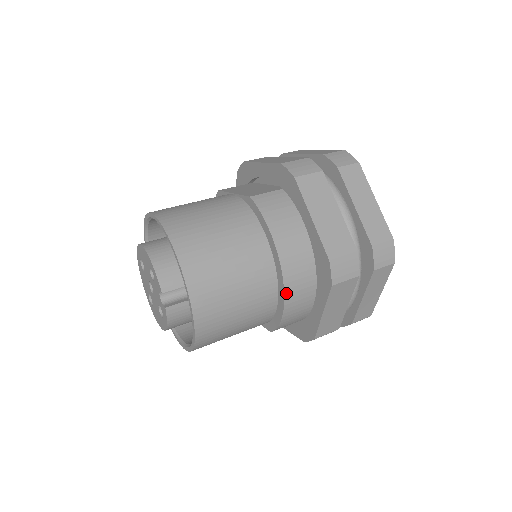
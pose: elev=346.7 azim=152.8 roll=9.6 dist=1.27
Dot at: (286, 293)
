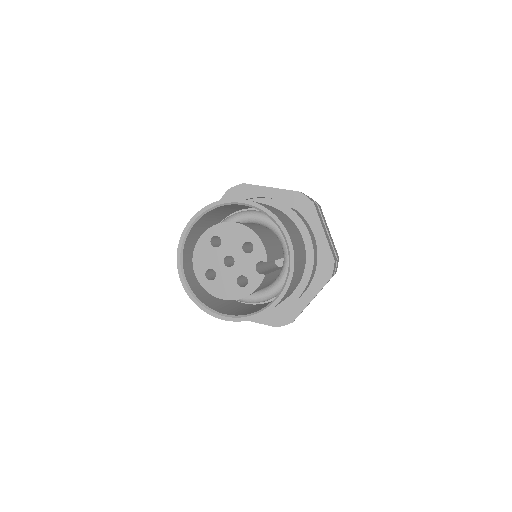
Dot at: (310, 279)
